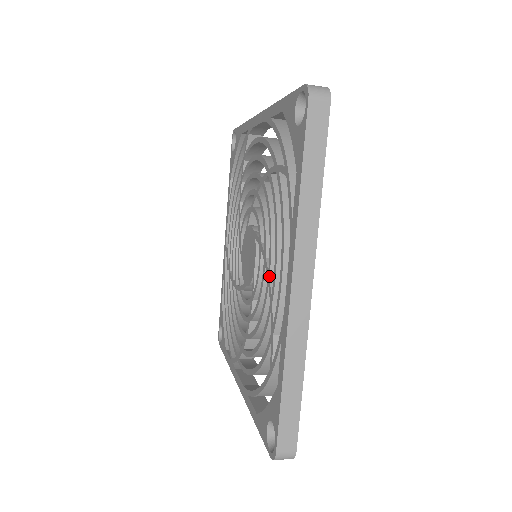
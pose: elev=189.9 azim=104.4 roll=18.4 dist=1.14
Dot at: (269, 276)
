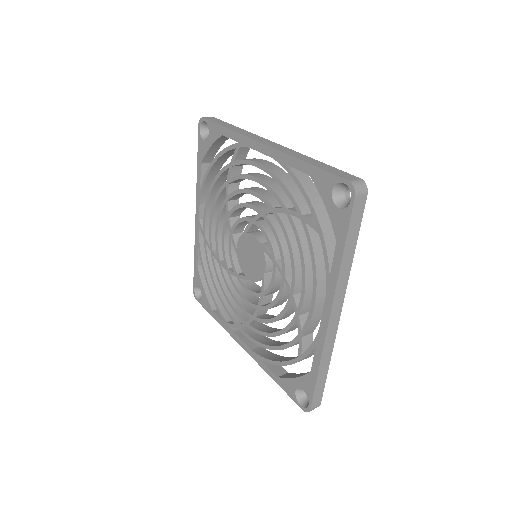
Dot at: (293, 294)
